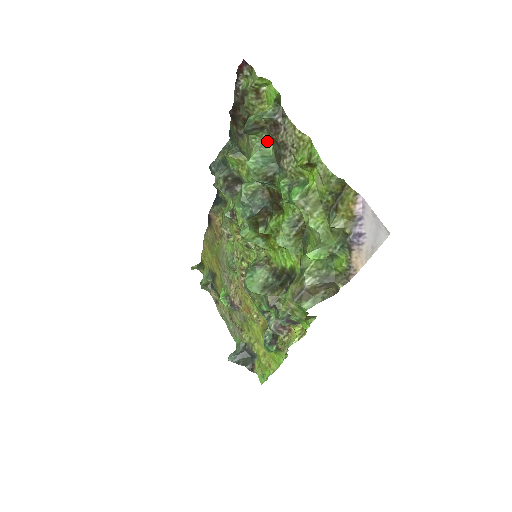
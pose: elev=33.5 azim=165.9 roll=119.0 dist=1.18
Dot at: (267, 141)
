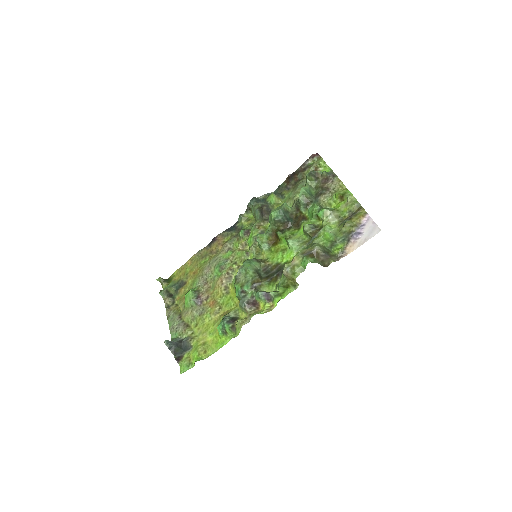
Dot at: (313, 188)
